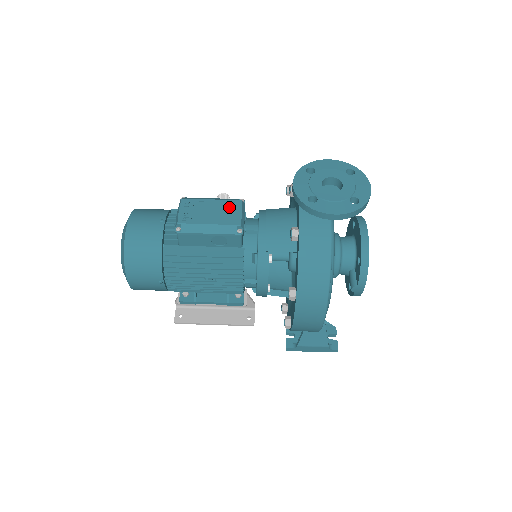
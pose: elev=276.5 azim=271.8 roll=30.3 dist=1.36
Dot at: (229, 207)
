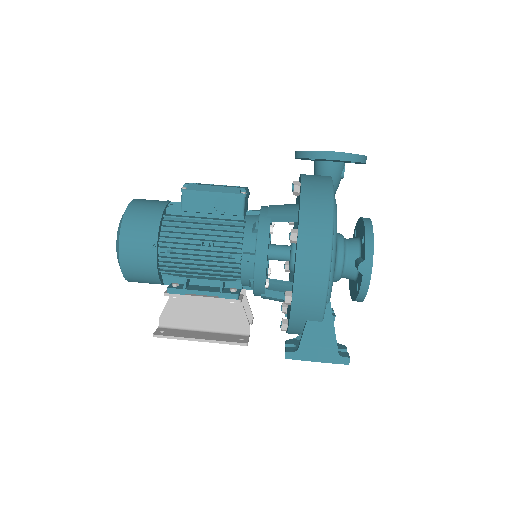
Dot at: (235, 186)
